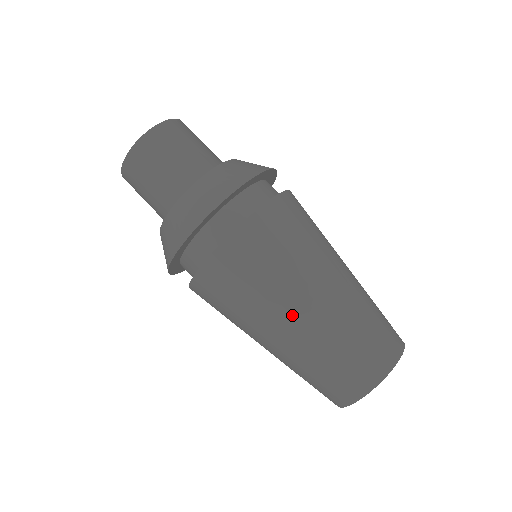
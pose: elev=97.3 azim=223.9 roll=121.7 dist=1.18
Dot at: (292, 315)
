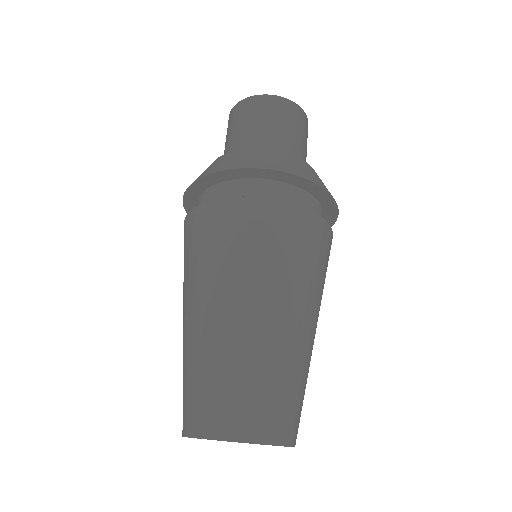
Dot at: (239, 304)
